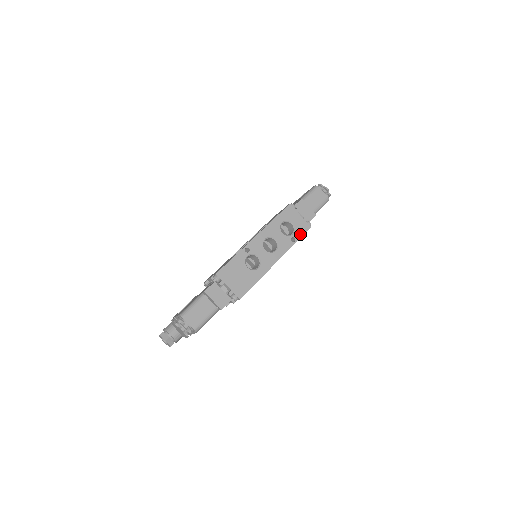
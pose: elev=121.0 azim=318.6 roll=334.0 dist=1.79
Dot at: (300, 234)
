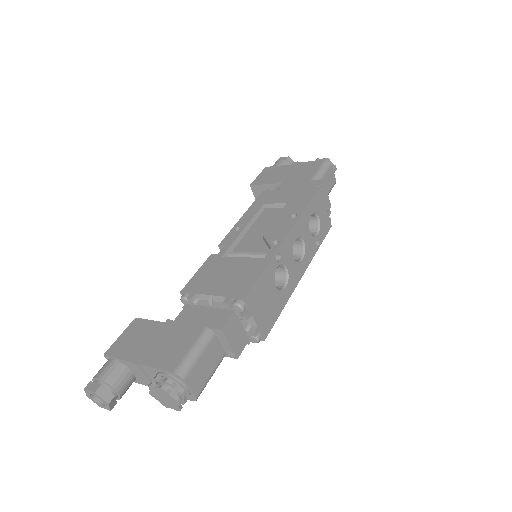
Dot at: (323, 235)
